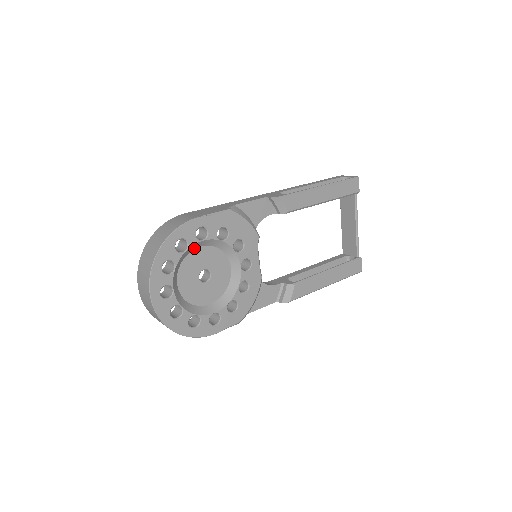
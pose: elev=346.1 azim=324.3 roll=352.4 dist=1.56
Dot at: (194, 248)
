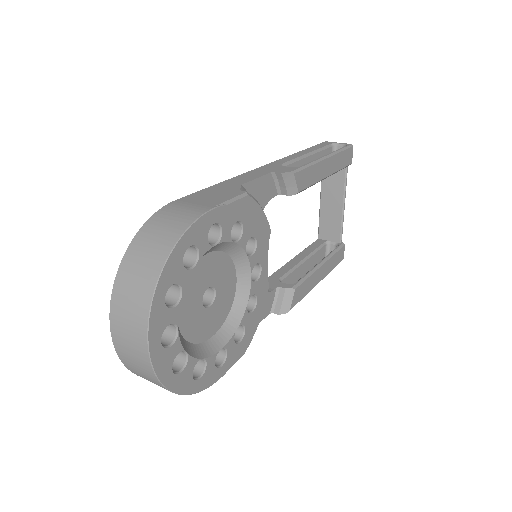
Dot at: occluded
